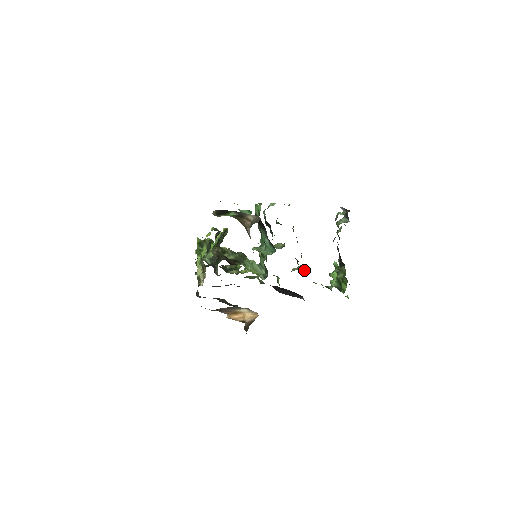
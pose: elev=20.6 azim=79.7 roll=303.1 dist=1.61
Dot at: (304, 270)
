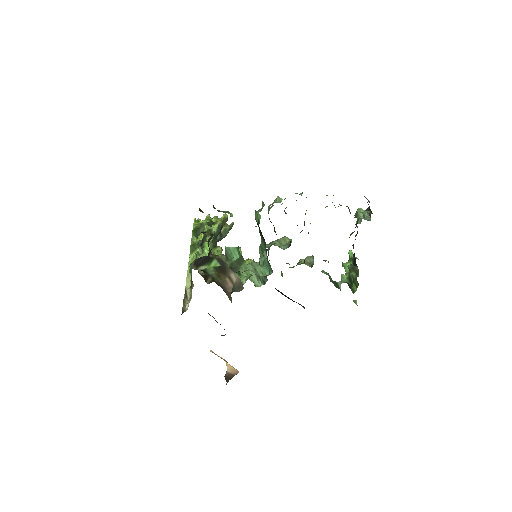
Dot at: (312, 265)
